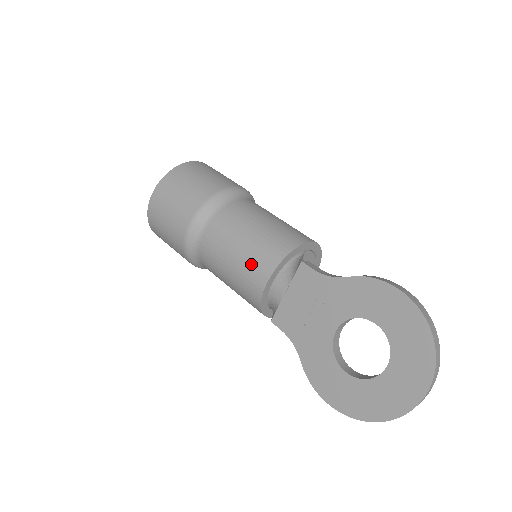
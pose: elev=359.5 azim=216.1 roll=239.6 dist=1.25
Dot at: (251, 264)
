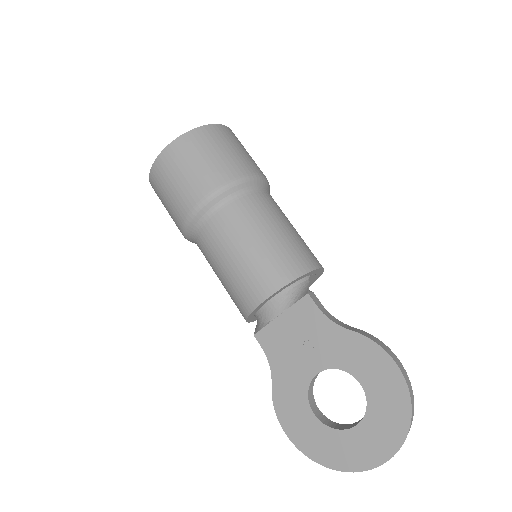
Dot at: (254, 274)
